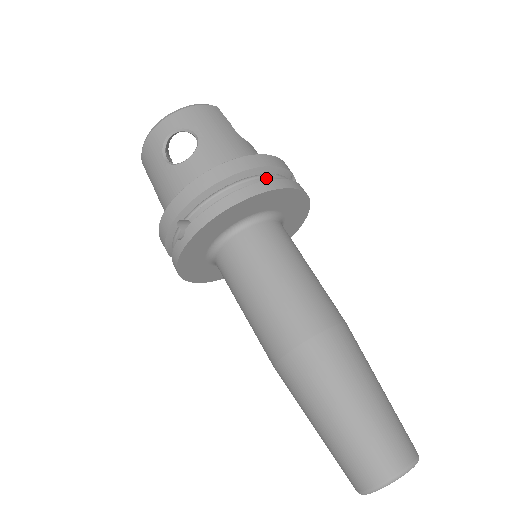
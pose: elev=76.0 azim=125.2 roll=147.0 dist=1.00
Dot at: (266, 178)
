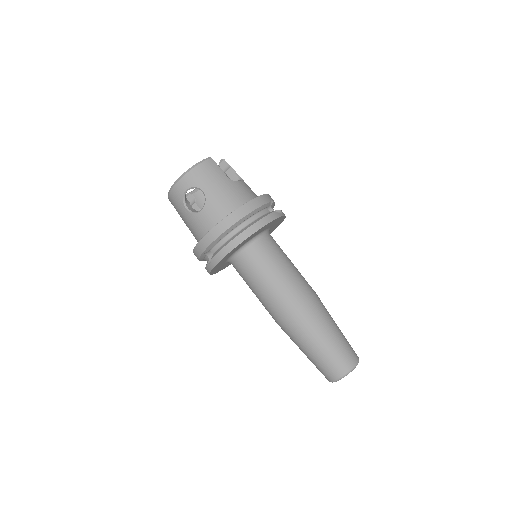
Dot at: (253, 217)
